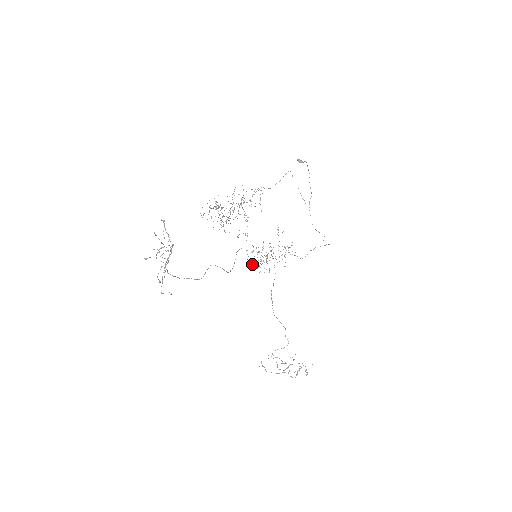
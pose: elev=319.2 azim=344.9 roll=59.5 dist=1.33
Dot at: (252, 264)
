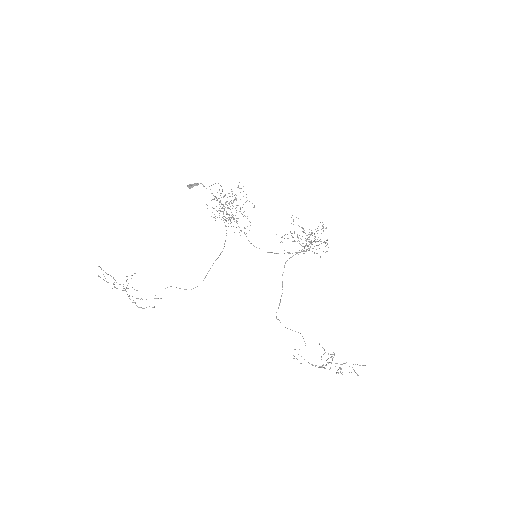
Dot at: occluded
